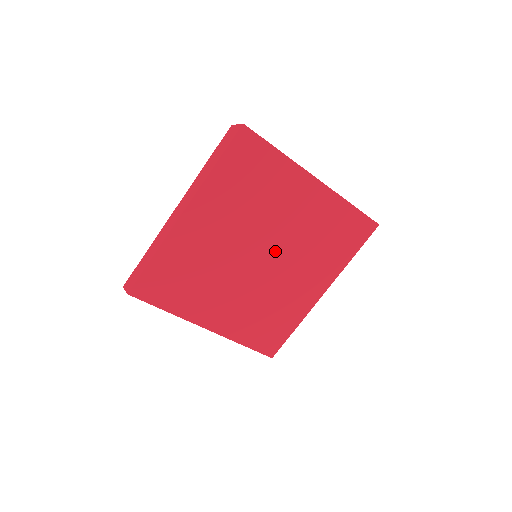
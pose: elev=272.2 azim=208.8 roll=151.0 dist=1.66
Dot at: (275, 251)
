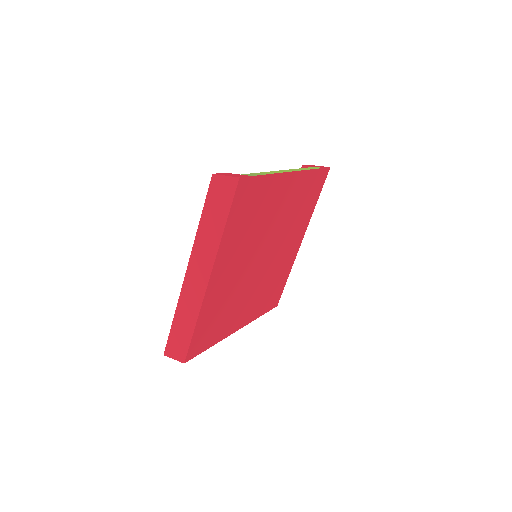
Dot at: (272, 244)
